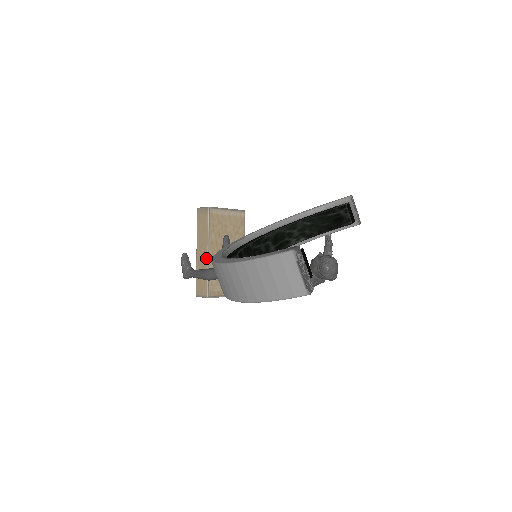
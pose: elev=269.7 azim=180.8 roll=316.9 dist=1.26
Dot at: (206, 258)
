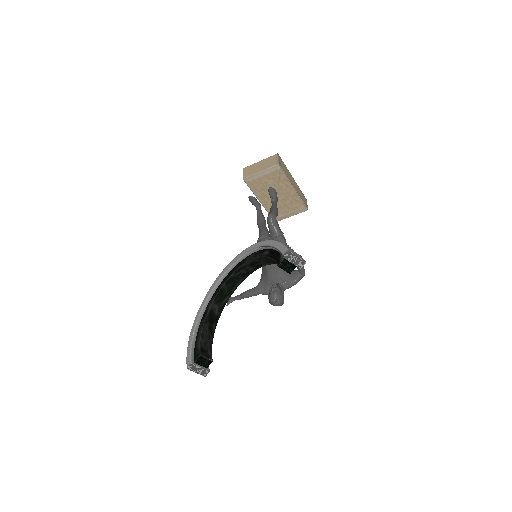
Dot at: occluded
